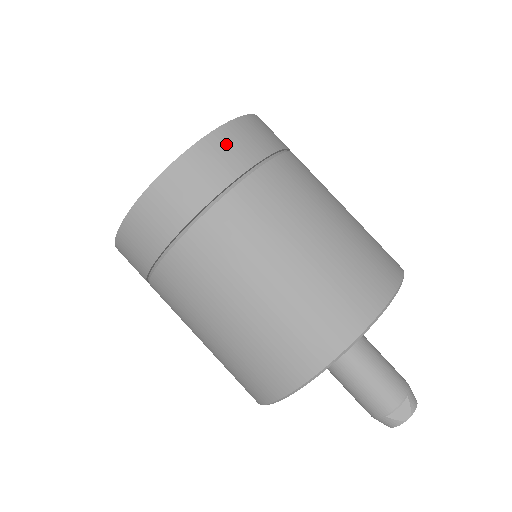
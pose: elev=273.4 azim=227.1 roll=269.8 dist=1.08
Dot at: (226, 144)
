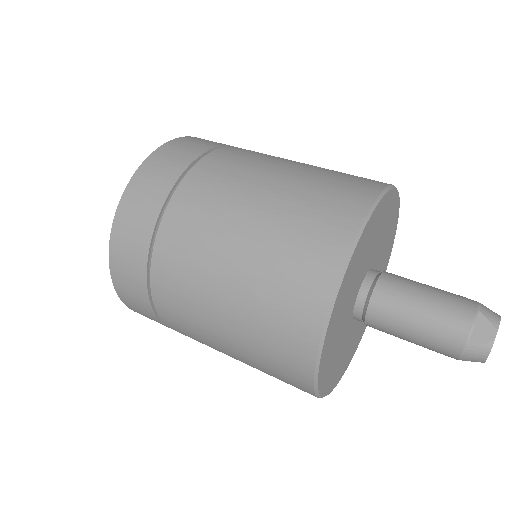
Dot at: (164, 158)
